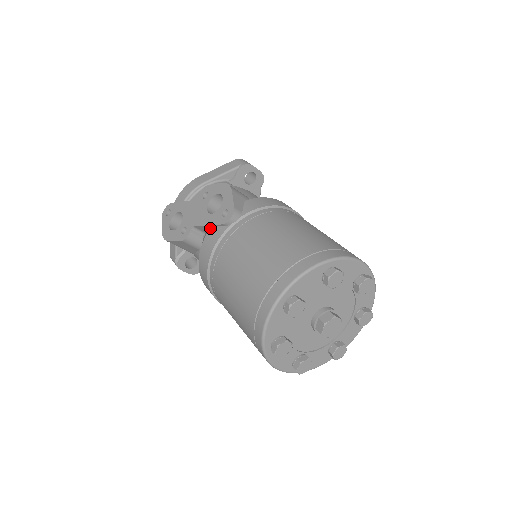
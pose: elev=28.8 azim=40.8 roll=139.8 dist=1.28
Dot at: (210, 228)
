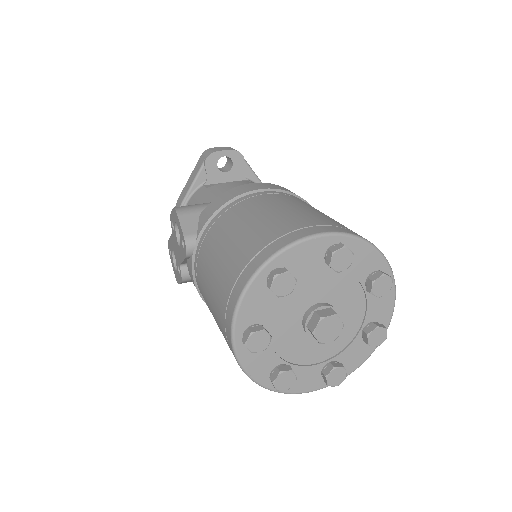
Dot at: occluded
